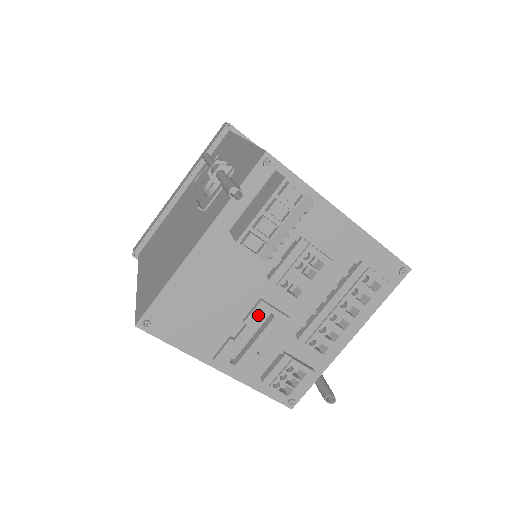
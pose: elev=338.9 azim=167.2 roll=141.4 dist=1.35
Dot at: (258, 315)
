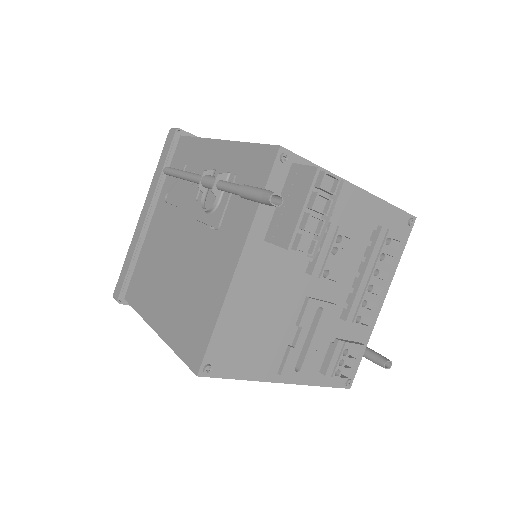
Dot at: (309, 314)
